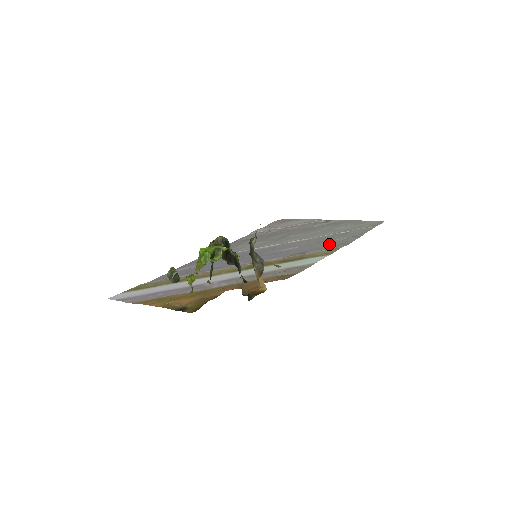
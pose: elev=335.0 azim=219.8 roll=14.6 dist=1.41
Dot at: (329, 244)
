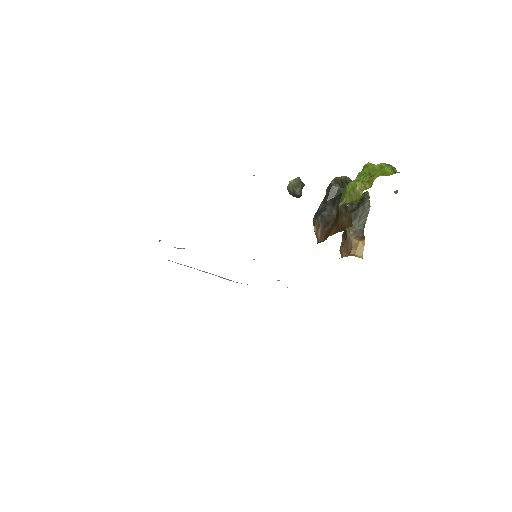
Dot at: occluded
